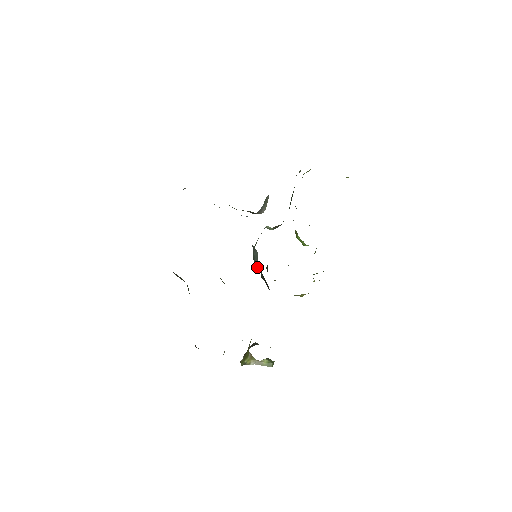
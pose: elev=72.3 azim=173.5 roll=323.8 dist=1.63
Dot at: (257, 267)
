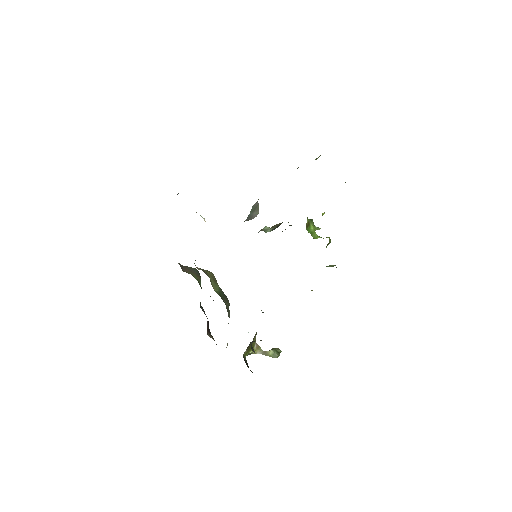
Dot at: occluded
